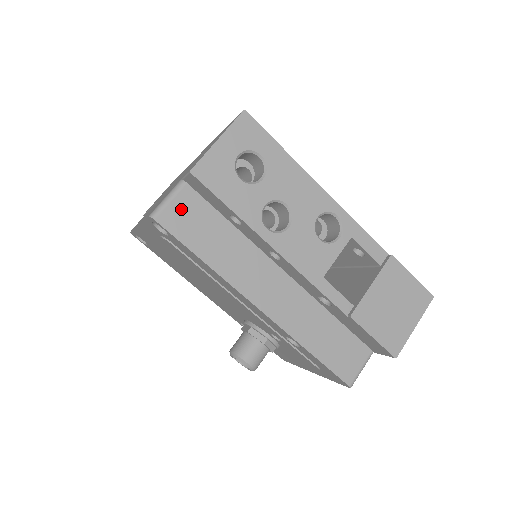
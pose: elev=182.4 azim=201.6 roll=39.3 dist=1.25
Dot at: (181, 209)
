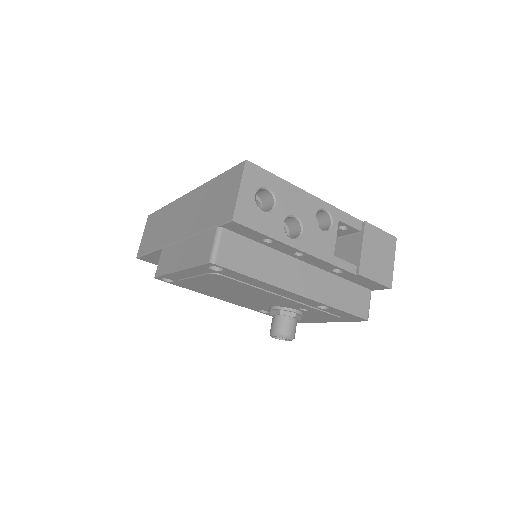
Dot at: (228, 248)
